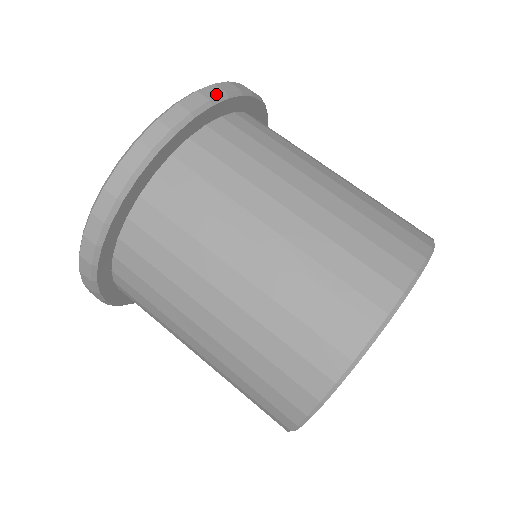
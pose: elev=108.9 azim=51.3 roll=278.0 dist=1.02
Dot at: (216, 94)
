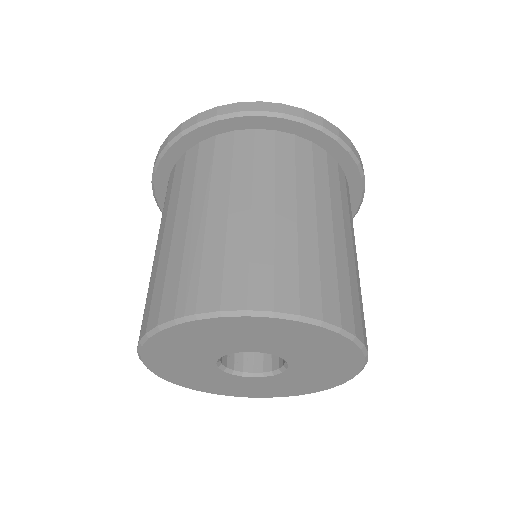
Dot at: (272, 110)
